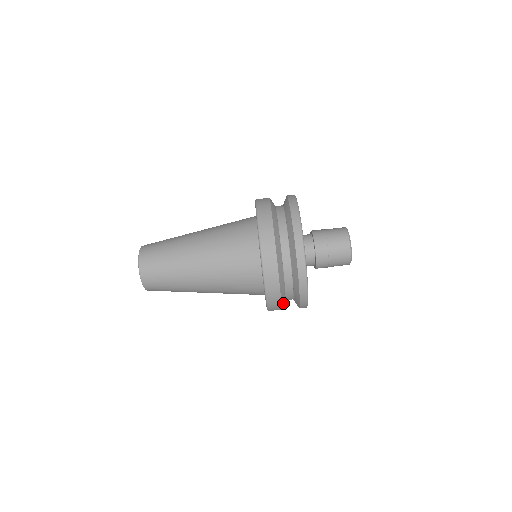
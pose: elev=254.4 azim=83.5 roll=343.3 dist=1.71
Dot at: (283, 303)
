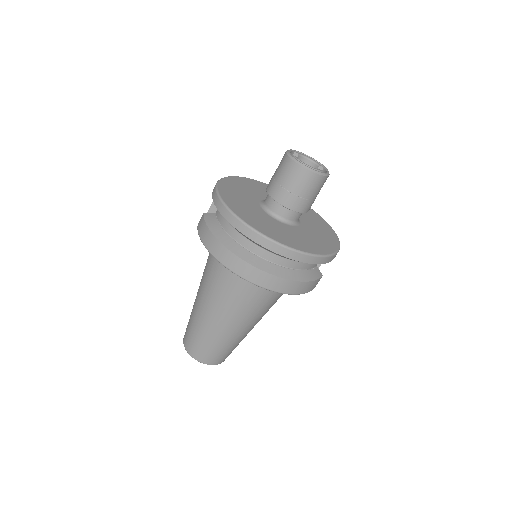
Dot at: (316, 274)
